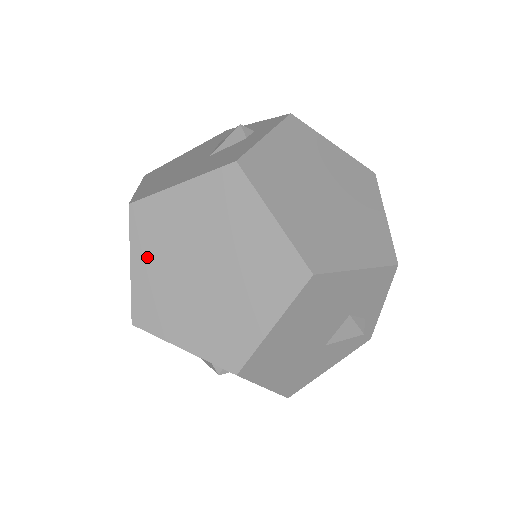
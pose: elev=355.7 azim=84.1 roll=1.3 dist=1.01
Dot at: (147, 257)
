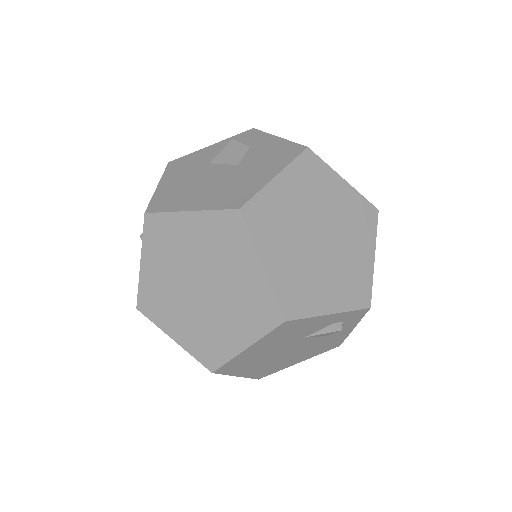
Dot at: (274, 250)
